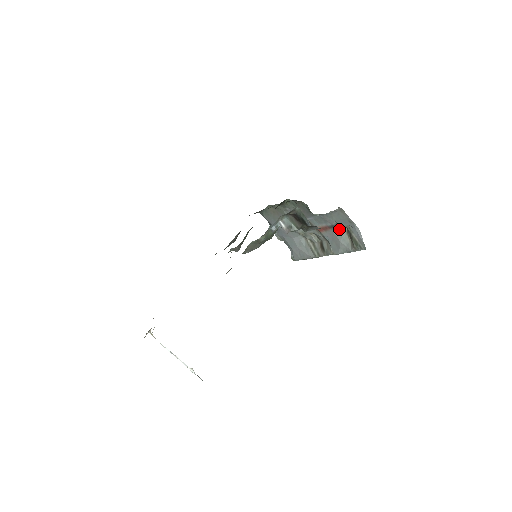
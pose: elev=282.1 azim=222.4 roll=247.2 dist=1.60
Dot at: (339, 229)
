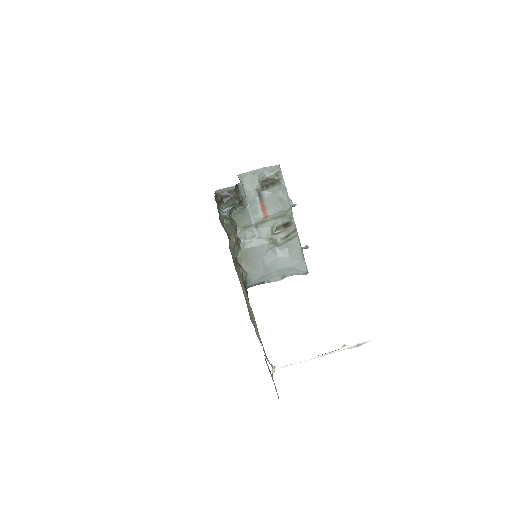
Dot at: (264, 193)
